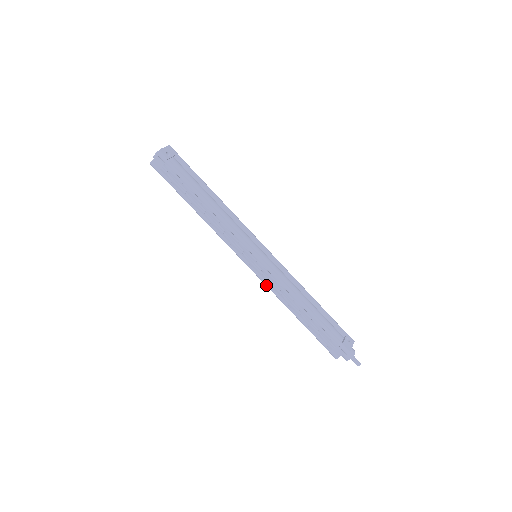
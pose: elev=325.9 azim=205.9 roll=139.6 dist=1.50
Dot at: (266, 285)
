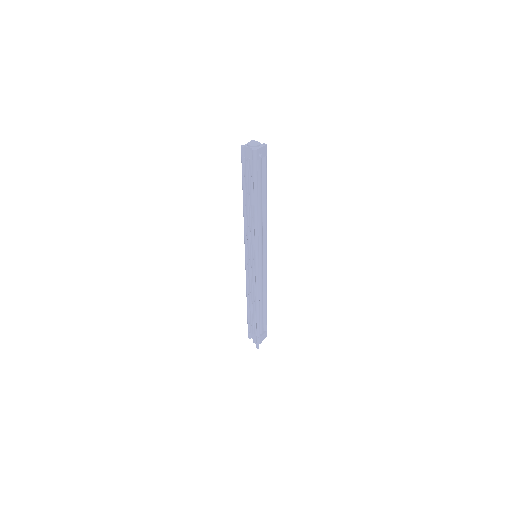
Dot at: (246, 276)
